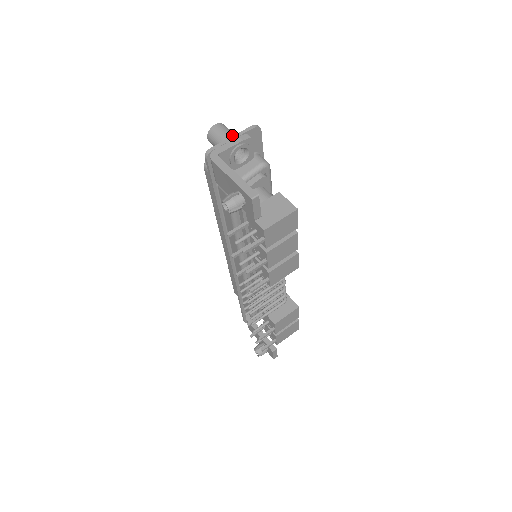
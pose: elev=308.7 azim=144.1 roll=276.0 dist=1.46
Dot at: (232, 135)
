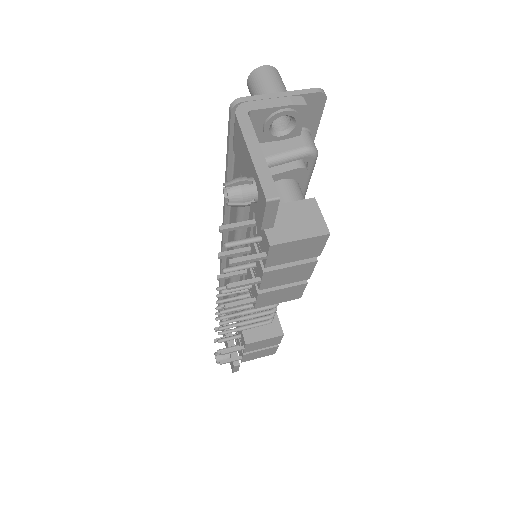
Dot at: (282, 90)
